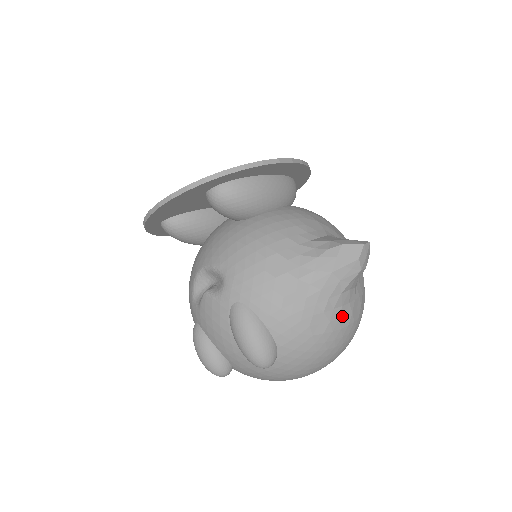
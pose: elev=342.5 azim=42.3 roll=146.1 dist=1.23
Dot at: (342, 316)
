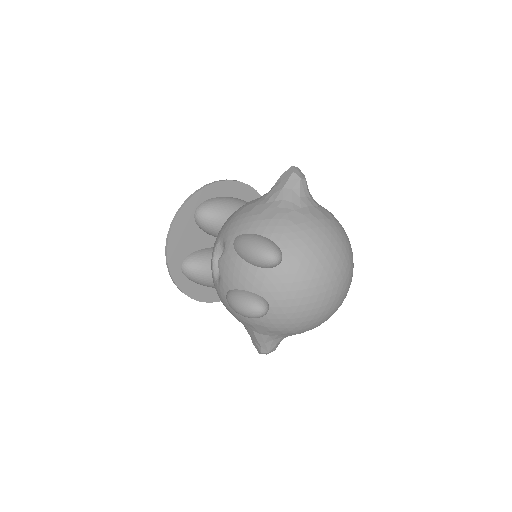
Dot at: (313, 212)
